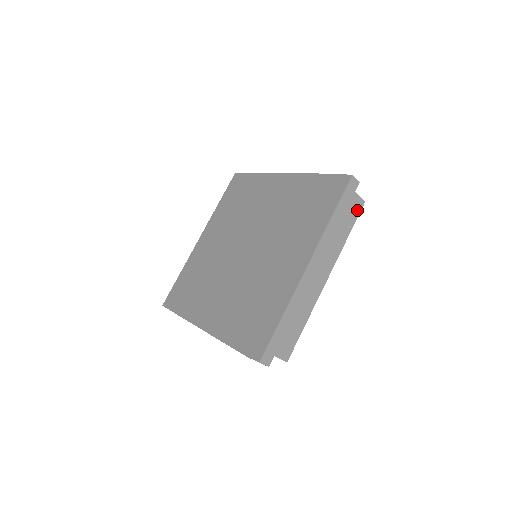
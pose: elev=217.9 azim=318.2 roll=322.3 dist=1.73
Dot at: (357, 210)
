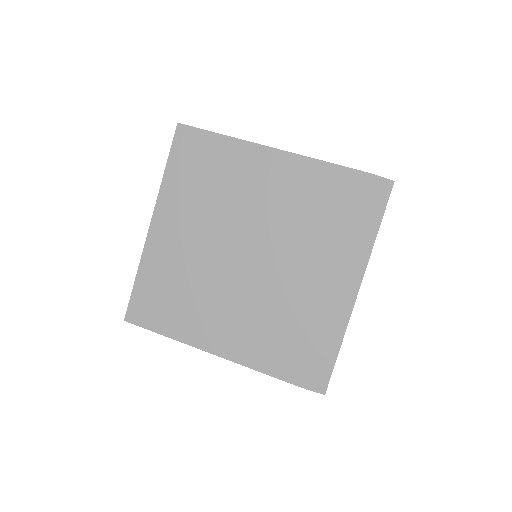
Dot at: occluded
